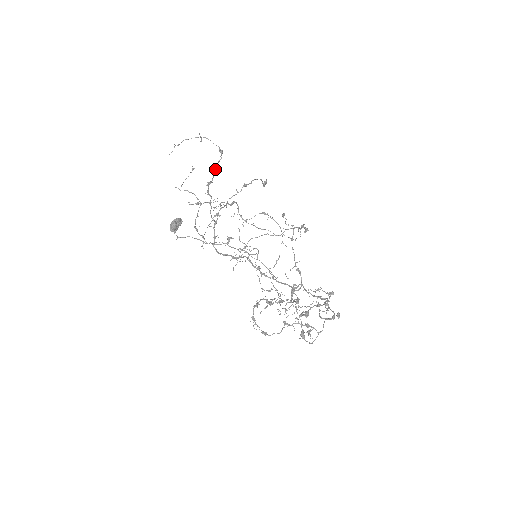
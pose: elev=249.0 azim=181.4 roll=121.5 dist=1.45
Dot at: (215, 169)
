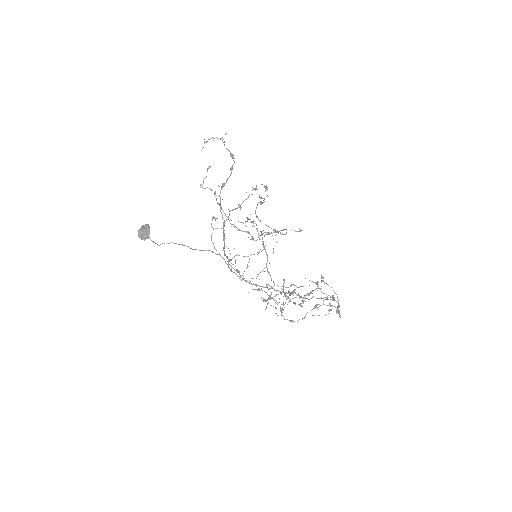
Dot at: occluded
